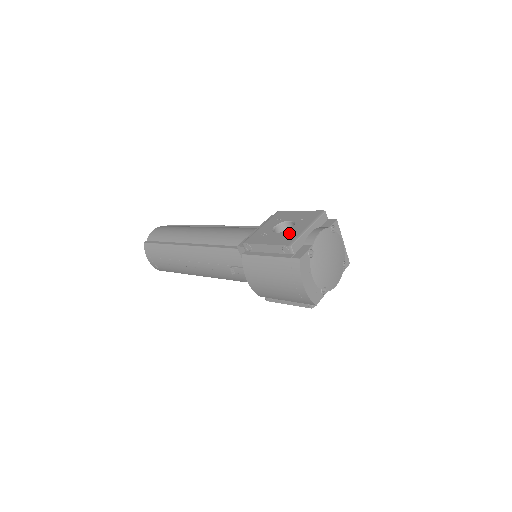
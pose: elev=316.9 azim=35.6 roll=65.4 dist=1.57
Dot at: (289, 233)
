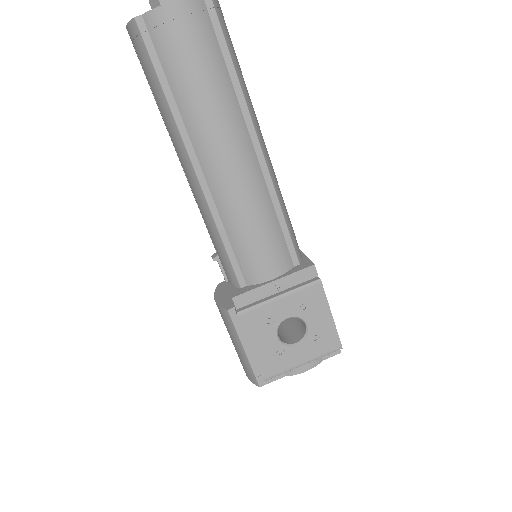
Dot at: (283, 356)
